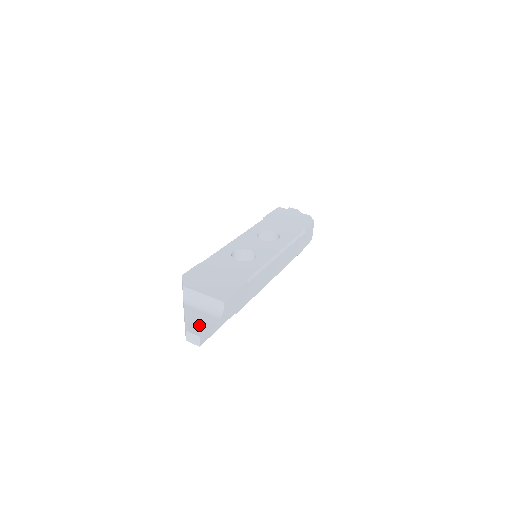
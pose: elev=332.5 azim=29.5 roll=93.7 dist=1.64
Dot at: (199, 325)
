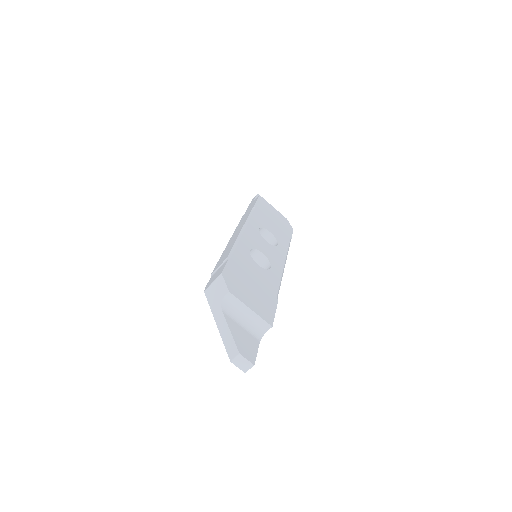
Dot at: (248, 348)
